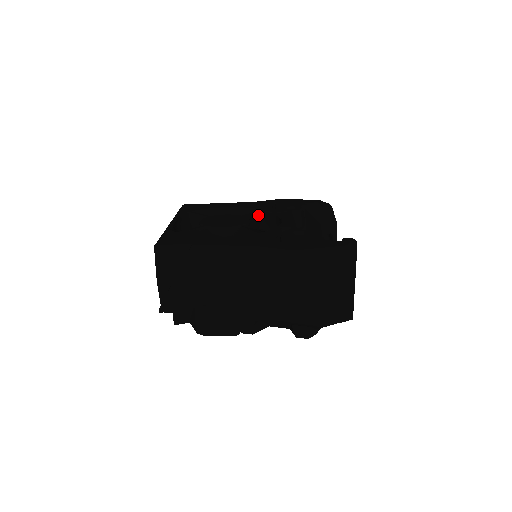
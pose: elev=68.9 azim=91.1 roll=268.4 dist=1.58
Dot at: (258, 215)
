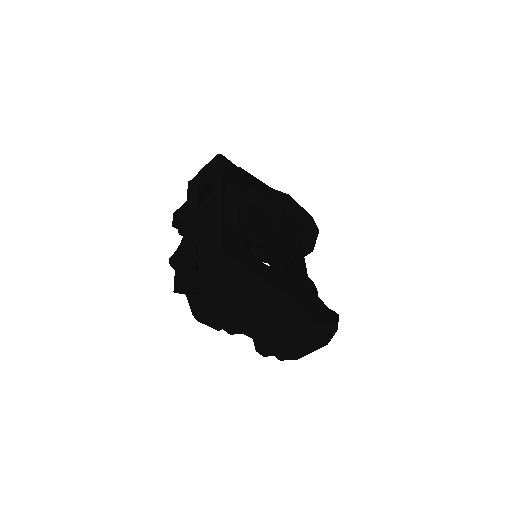
Dot at: occluded
